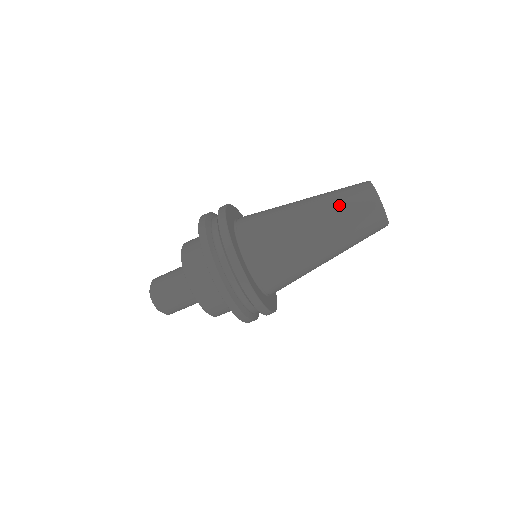
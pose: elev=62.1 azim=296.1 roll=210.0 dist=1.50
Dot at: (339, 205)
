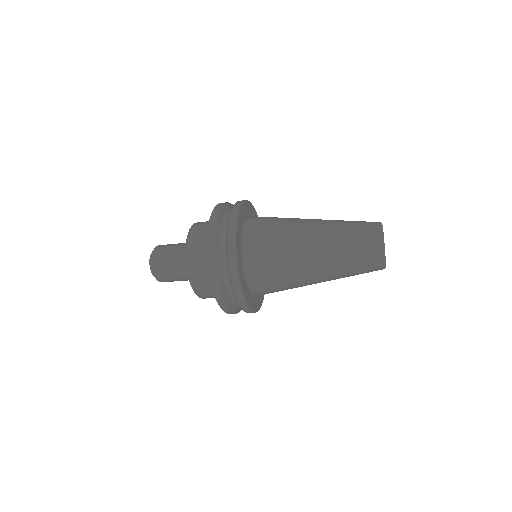
Dot at: (347, 258)
